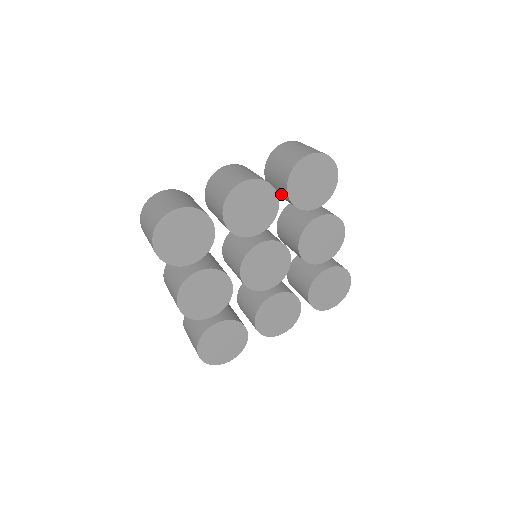
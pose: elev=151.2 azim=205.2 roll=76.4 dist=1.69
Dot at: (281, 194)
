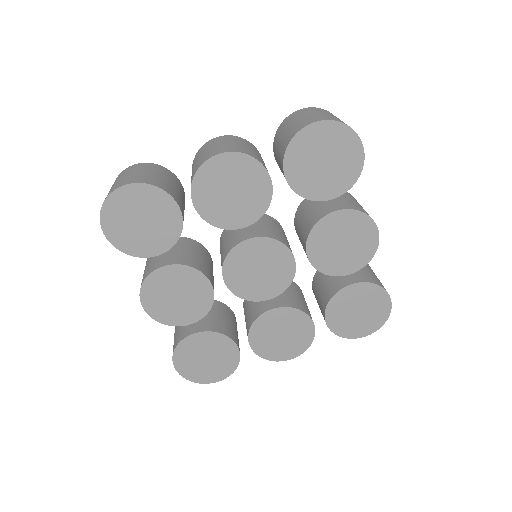
Dot at: occluded
